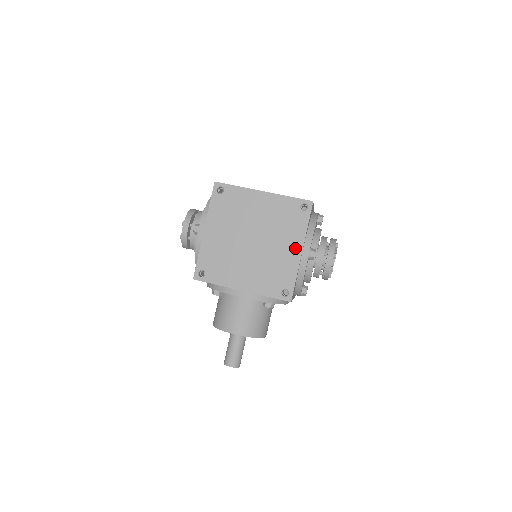
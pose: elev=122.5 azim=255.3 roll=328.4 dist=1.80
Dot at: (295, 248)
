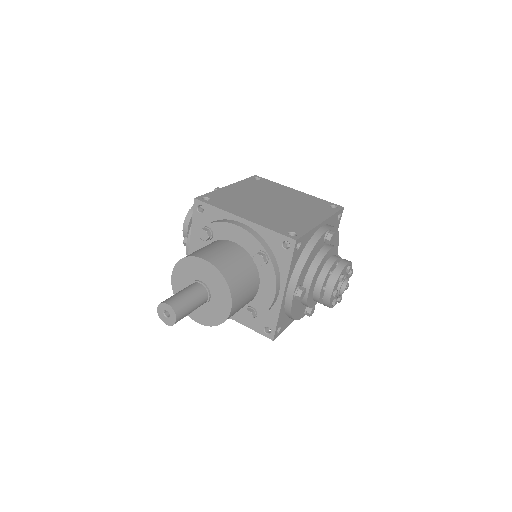
Dot at: (316, 218)
